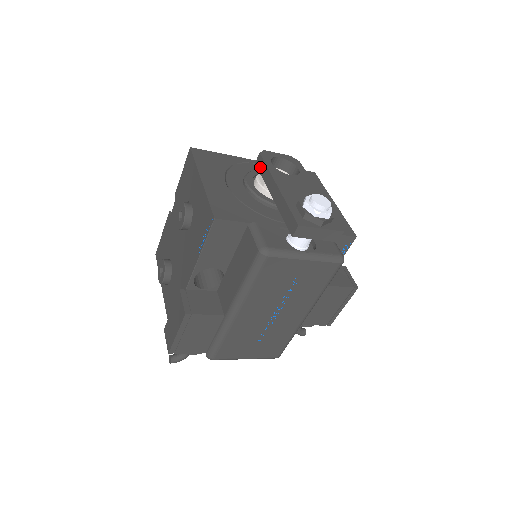
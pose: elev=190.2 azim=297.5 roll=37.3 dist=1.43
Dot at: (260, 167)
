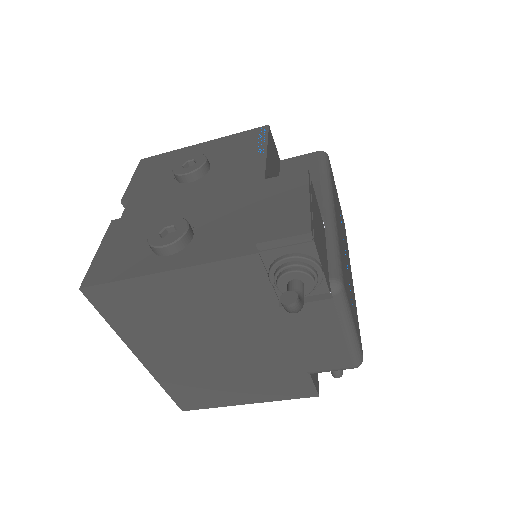
Dot at: occluded
